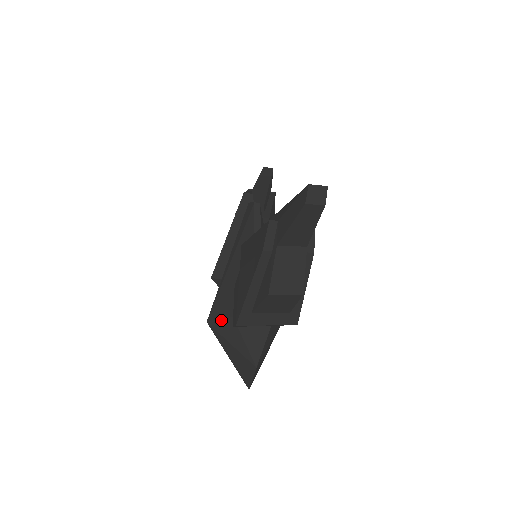
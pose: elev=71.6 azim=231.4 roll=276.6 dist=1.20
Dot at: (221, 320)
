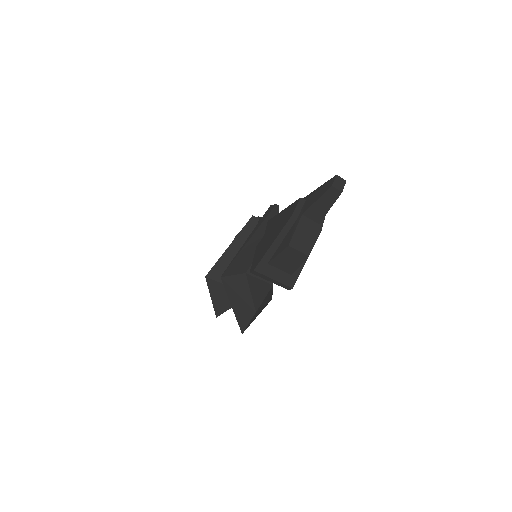
Dot at: (234, 276)
